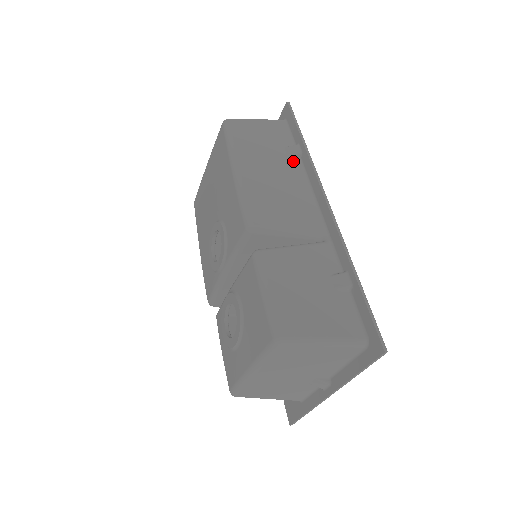
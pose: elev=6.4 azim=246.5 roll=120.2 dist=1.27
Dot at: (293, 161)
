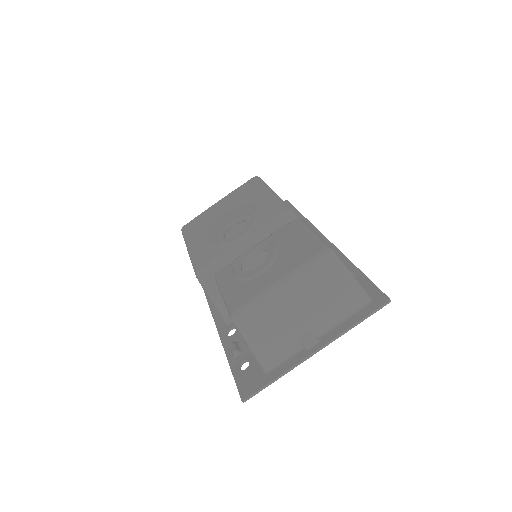
Dot at: occluded
